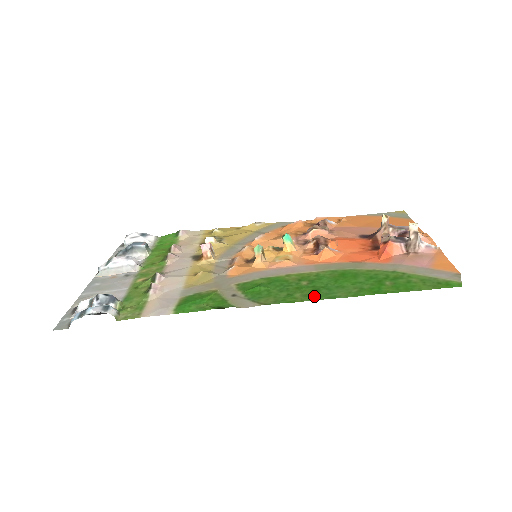
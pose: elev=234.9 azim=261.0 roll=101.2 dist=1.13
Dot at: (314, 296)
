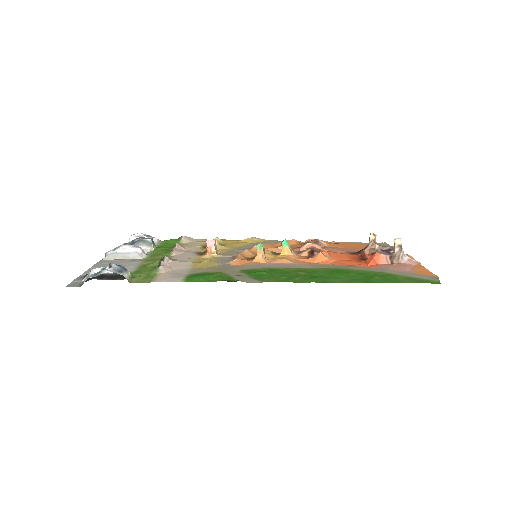
Dot at: (312, 280)
